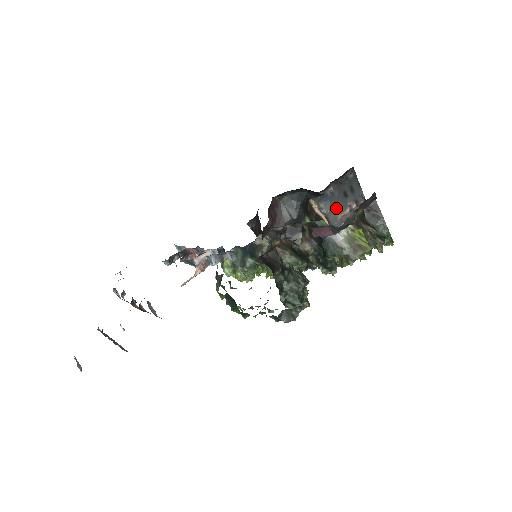
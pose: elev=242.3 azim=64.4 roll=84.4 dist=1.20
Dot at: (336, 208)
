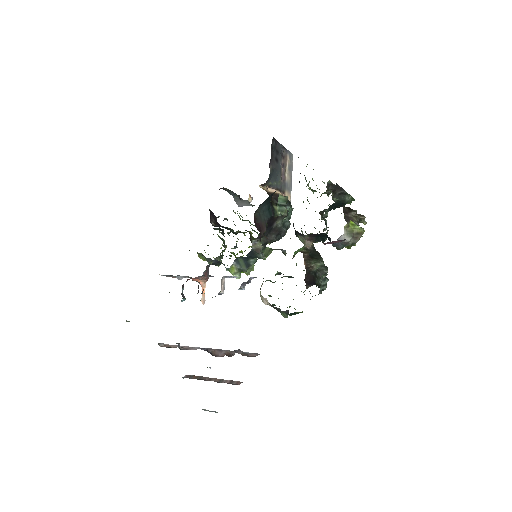
Dot at: (278, 176)
